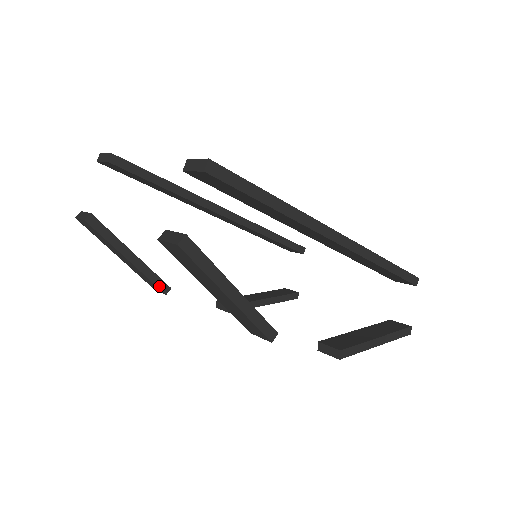
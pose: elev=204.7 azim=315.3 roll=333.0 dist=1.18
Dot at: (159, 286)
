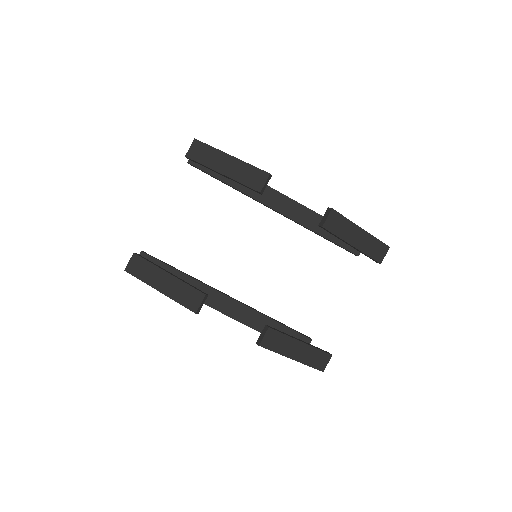
Dot at: (198, 290)
